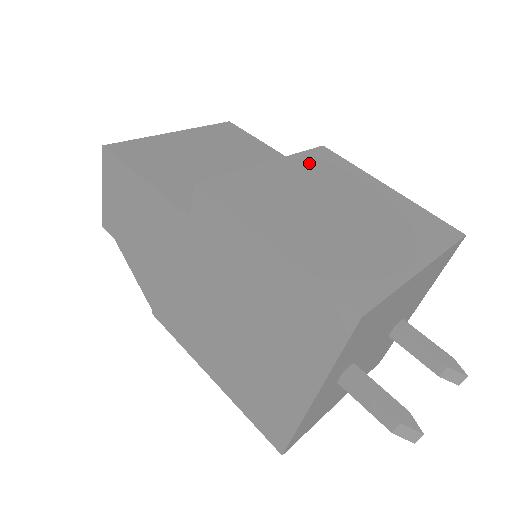
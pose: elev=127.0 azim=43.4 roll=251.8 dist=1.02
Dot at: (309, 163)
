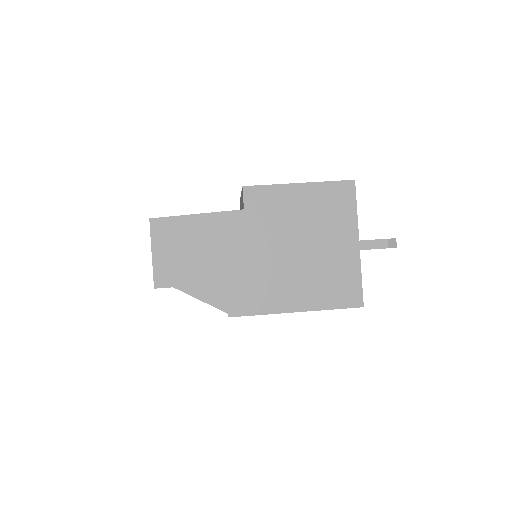
Dot at: occluded
